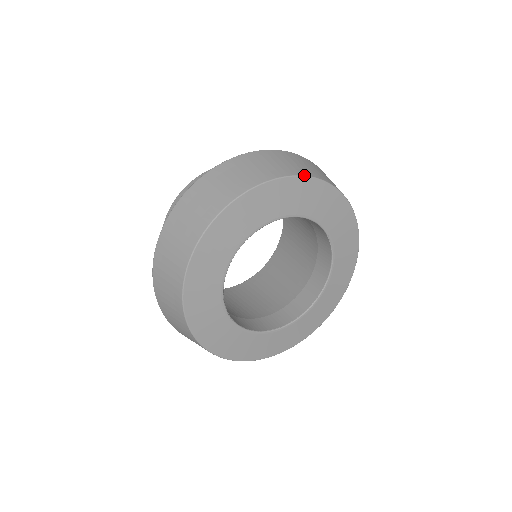
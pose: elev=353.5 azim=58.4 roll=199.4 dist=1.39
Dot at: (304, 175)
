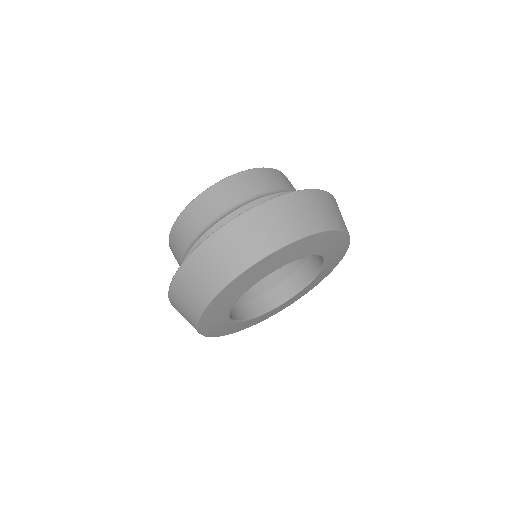
Dot at: (297, 239)
